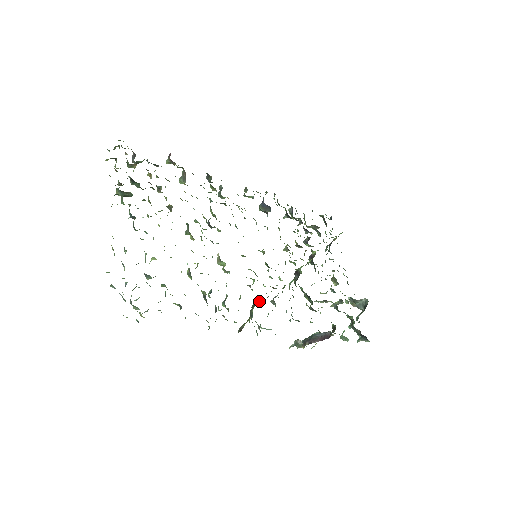
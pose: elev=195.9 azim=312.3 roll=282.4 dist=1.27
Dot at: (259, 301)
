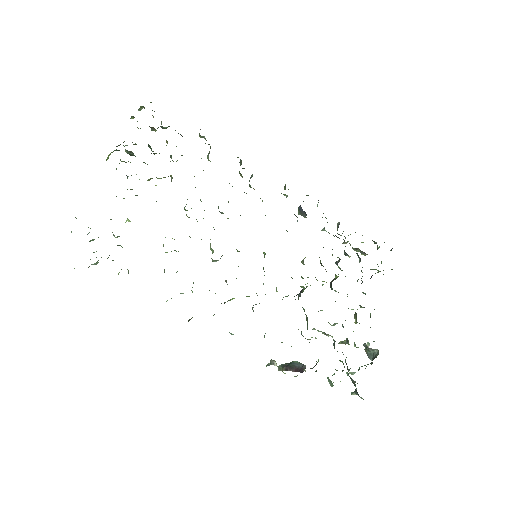
Dot at: occluded
